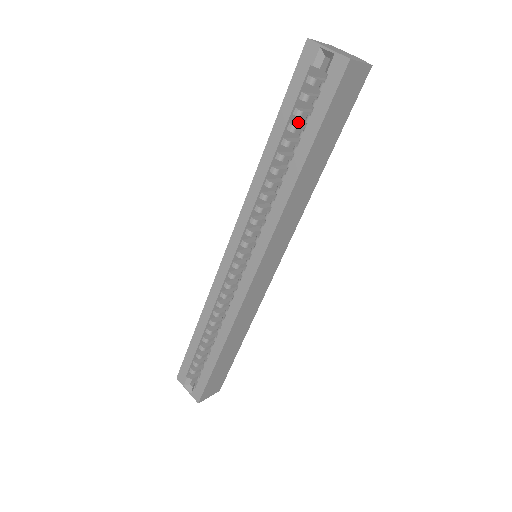
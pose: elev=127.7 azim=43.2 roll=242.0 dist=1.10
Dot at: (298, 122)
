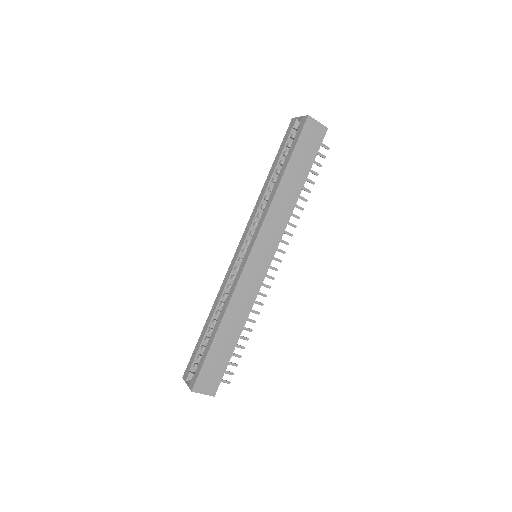
Dot at: occluded
